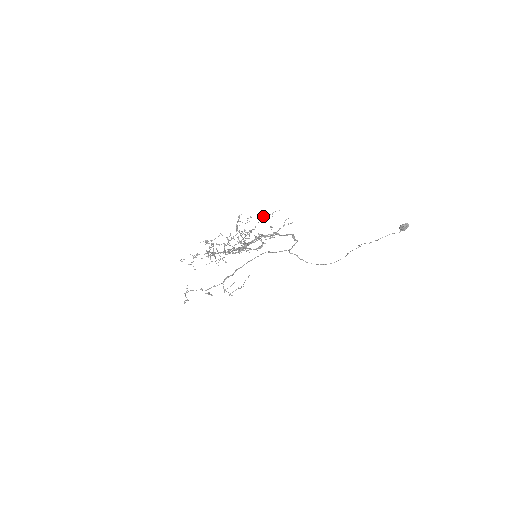
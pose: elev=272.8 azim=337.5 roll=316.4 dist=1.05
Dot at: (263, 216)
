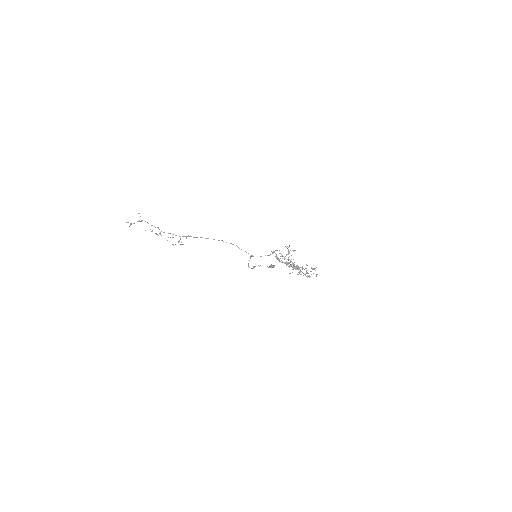
Dot at: (292, 250)
